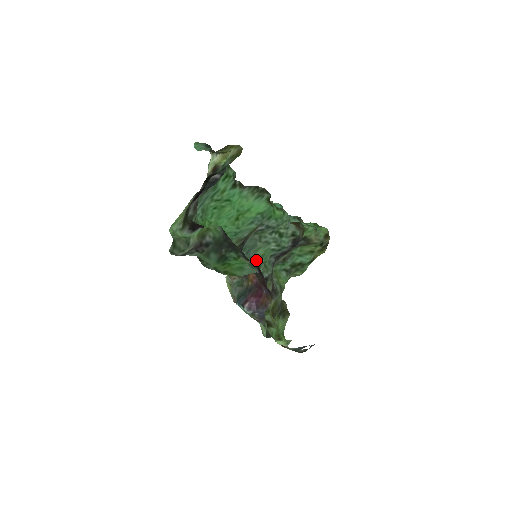
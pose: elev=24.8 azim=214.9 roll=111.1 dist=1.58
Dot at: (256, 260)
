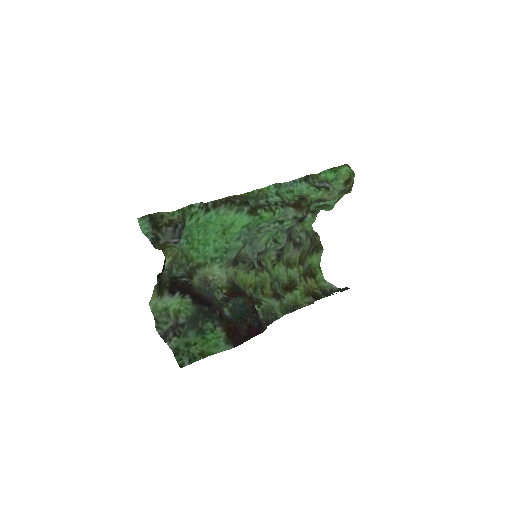
Dot at: (261, 248)
